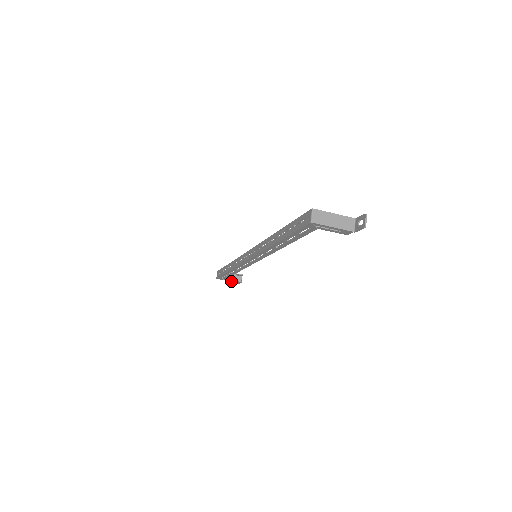
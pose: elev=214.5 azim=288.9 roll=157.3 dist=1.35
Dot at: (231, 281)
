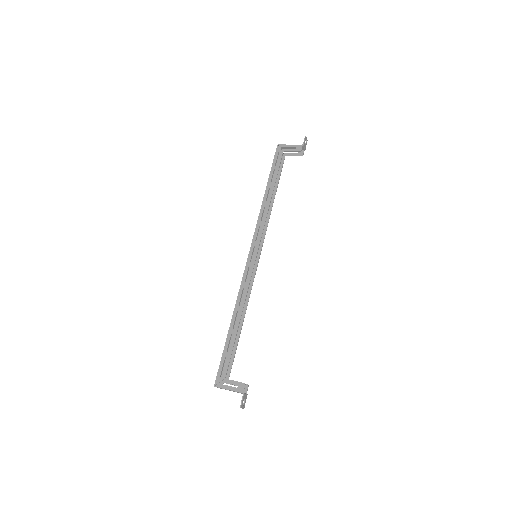
Dot at: occluded
